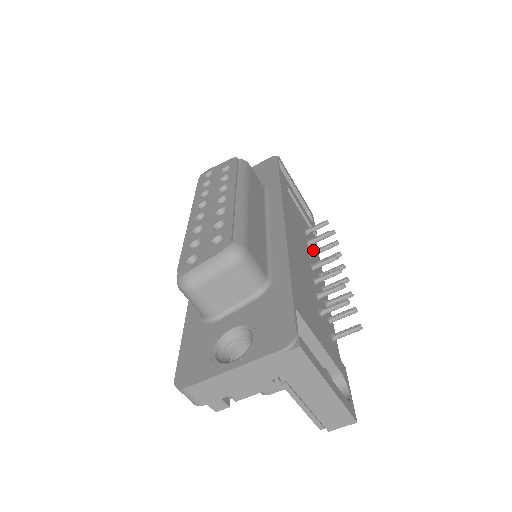
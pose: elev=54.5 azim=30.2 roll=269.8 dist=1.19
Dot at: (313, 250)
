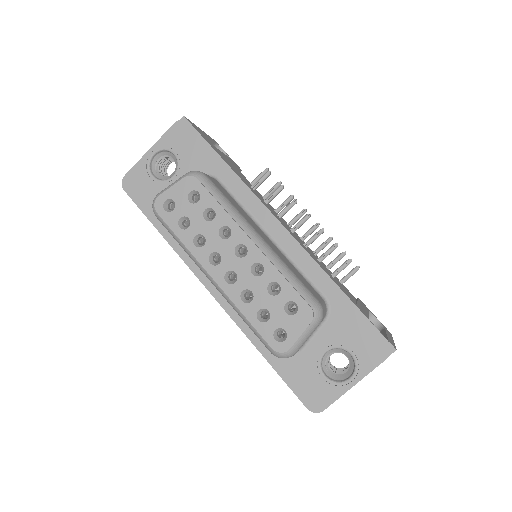
Dot at: occluded
